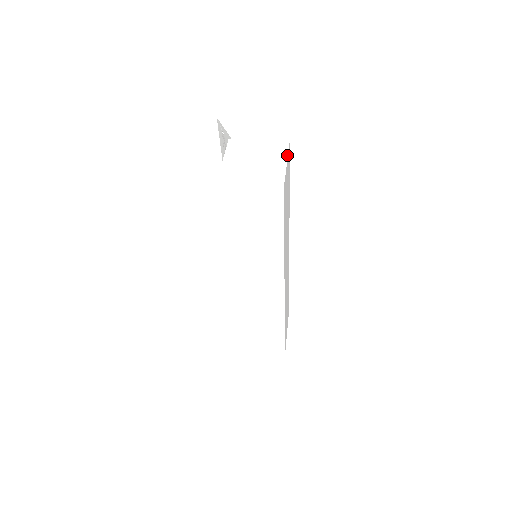
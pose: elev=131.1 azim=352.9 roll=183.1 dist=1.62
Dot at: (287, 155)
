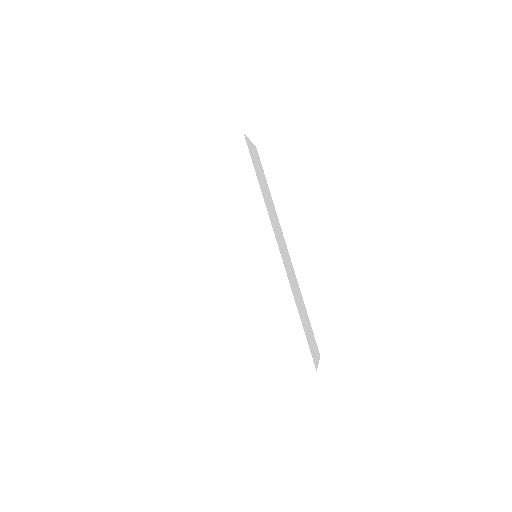
Dot at: occluded
